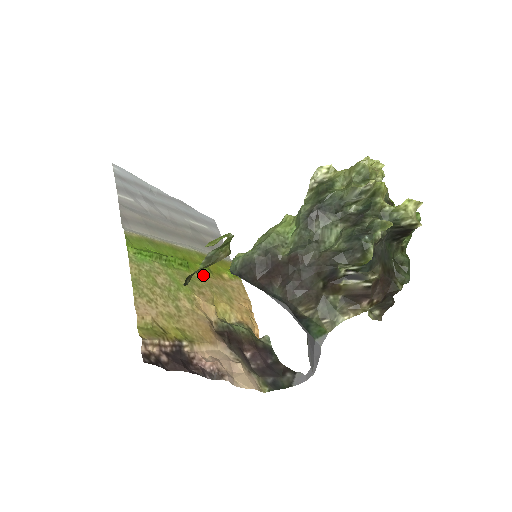
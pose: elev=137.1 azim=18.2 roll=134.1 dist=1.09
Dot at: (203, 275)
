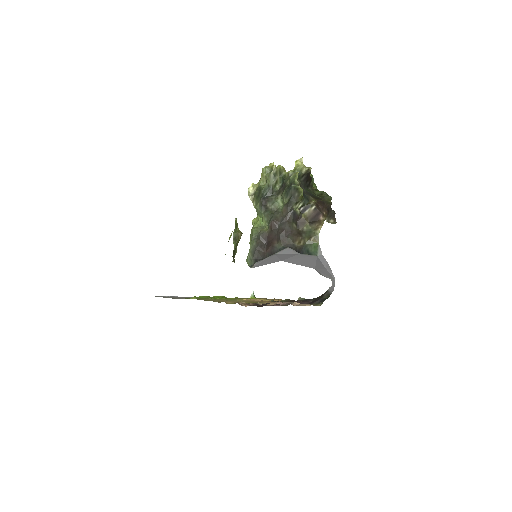
Dot at: occluded
